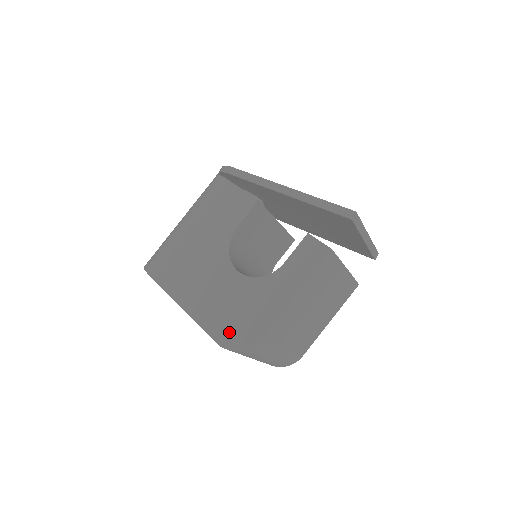
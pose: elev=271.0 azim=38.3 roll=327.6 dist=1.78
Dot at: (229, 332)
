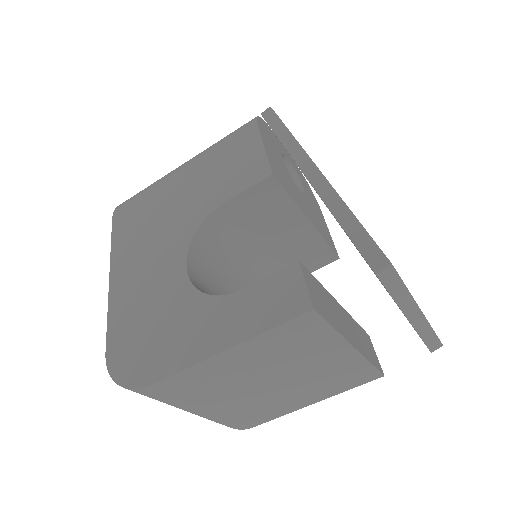
Dot at: (125, 348)
